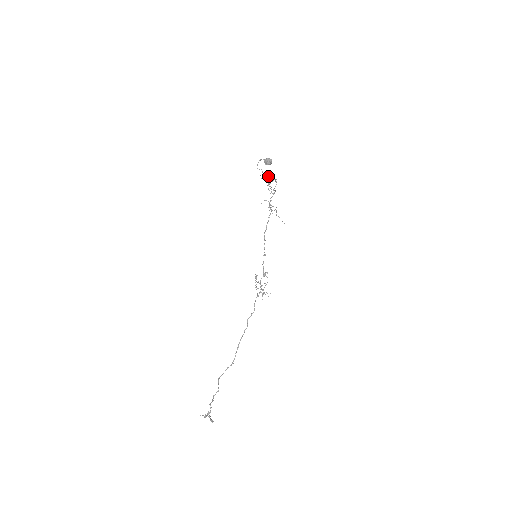
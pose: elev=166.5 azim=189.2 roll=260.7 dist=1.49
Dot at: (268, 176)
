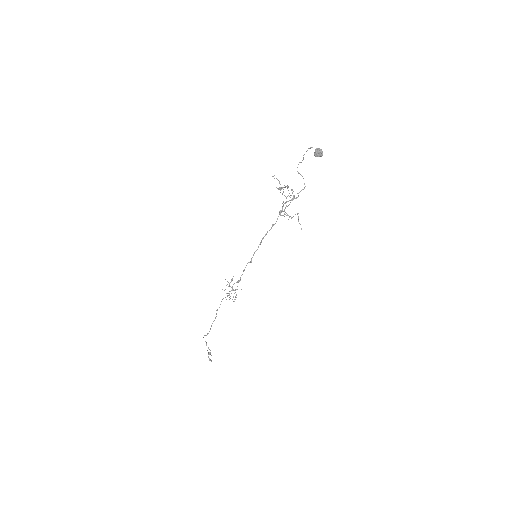
Dot at: (300, 174)
